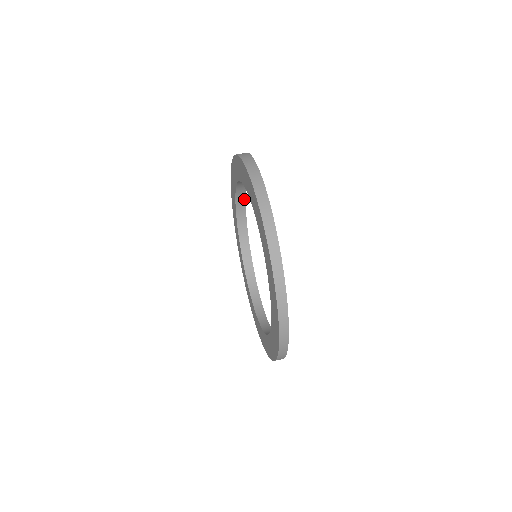
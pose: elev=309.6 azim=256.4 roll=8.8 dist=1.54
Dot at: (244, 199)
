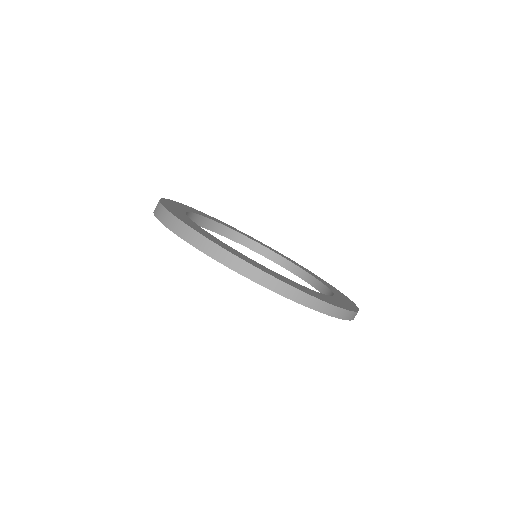
Dot at: occluded
